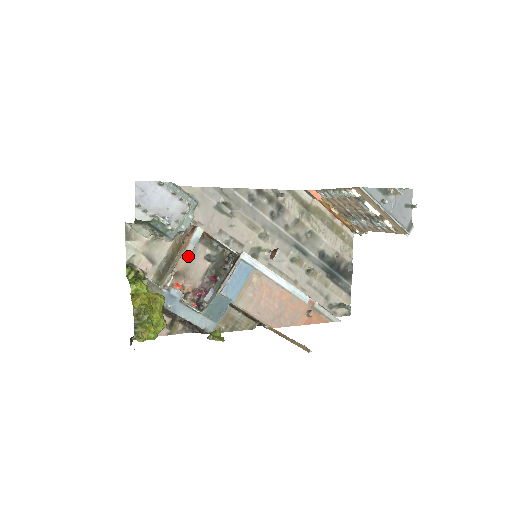
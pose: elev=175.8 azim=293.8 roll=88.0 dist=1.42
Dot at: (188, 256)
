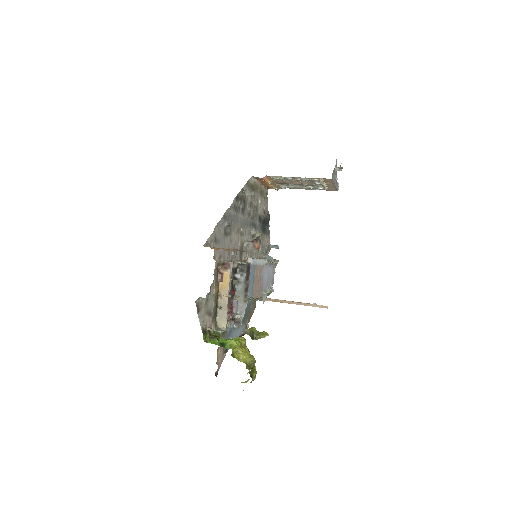
Dot at: occluded
